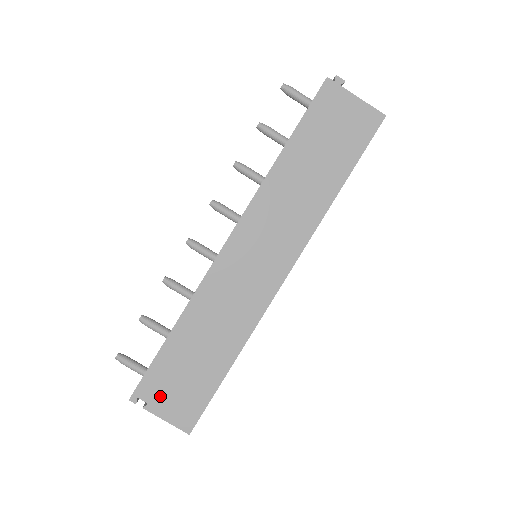
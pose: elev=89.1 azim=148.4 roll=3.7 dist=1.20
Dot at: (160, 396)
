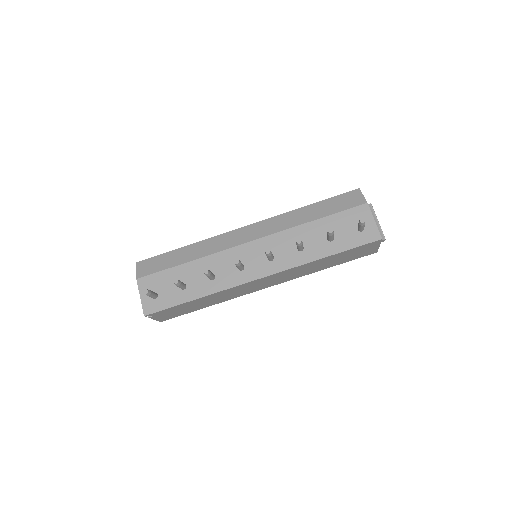
Dot at: (162, 315)
